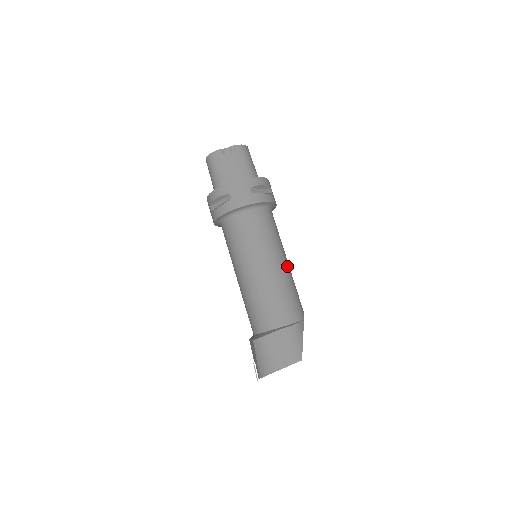
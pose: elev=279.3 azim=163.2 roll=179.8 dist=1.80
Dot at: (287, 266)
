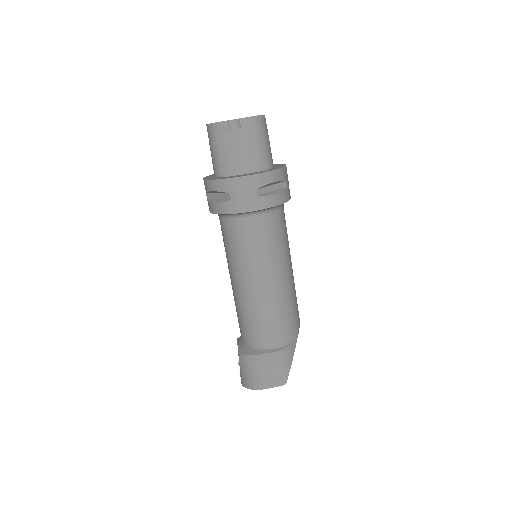
Dot at: (289, 279)
